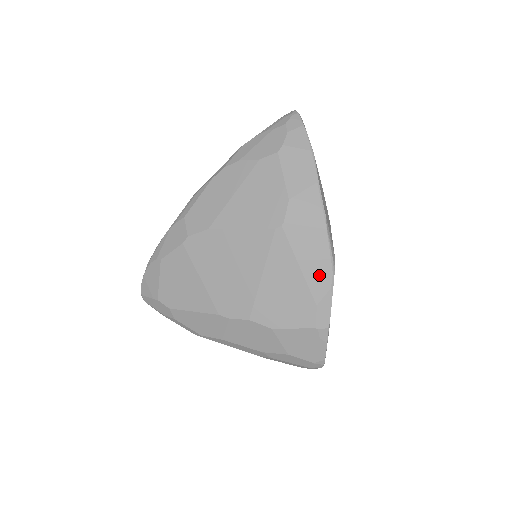
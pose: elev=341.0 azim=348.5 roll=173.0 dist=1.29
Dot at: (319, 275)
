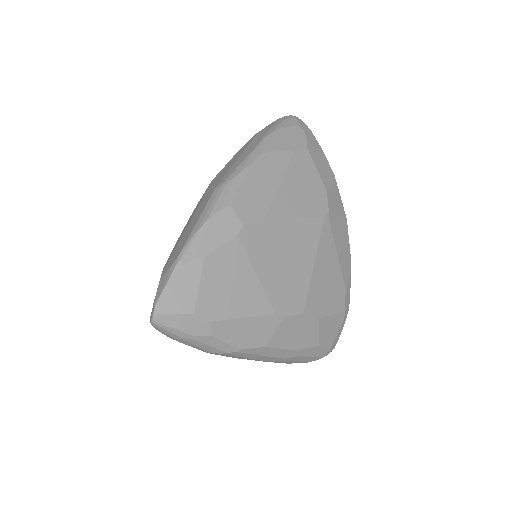
Dot at: (346, 261)
